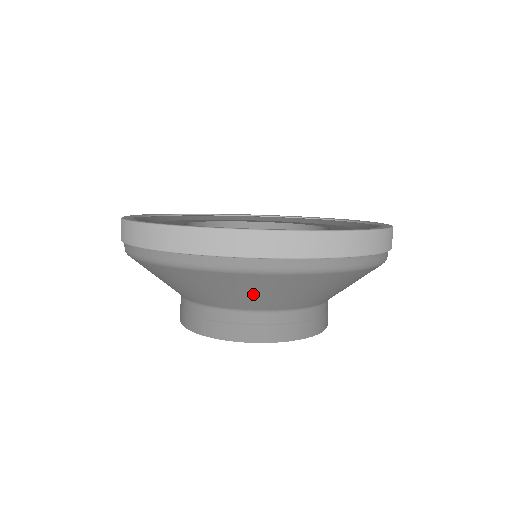
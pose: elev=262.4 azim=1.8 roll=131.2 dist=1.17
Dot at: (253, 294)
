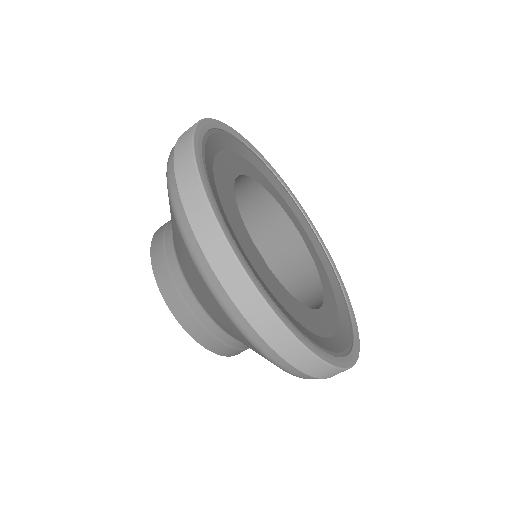
Dot at: (185, 261)
